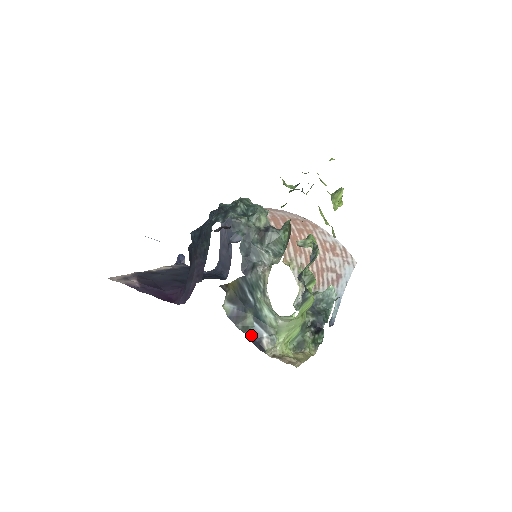
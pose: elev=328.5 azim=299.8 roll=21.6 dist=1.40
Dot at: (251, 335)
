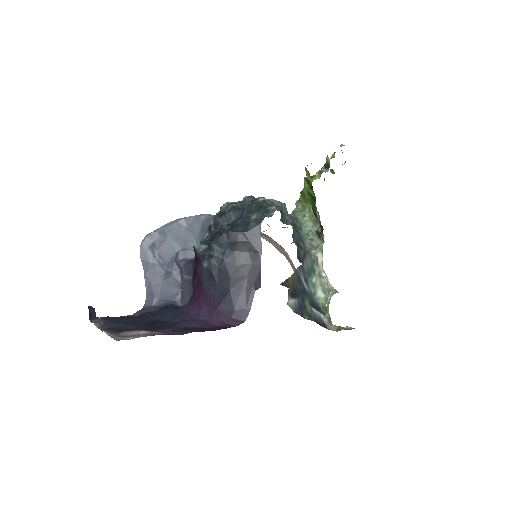
Dot at: (316, 321)
